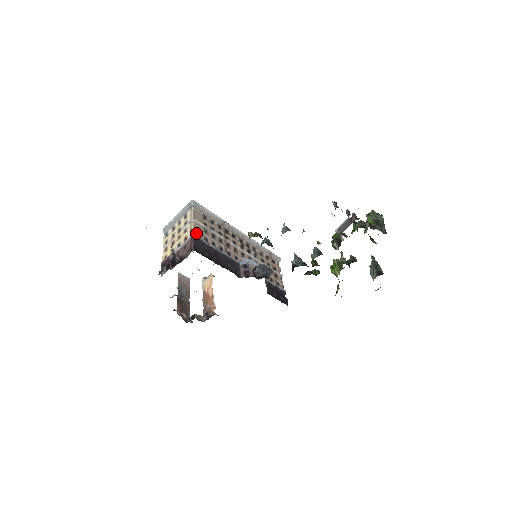
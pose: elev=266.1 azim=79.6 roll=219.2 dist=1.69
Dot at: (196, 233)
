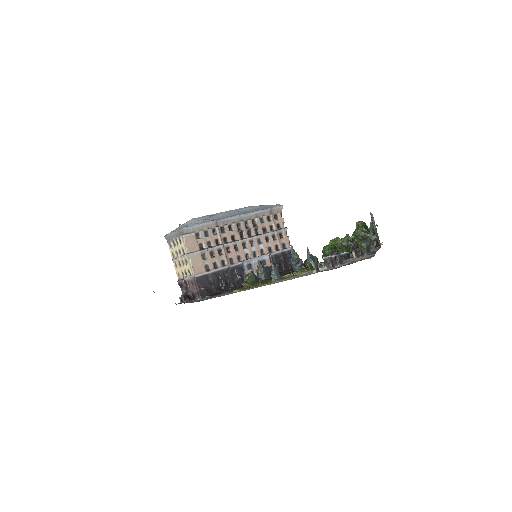
Dot at: (196, 271)
